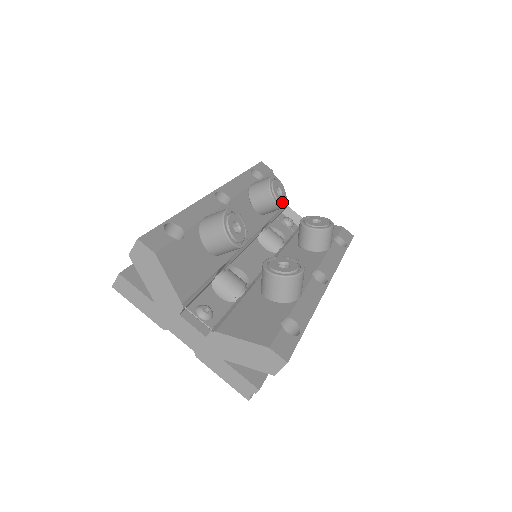
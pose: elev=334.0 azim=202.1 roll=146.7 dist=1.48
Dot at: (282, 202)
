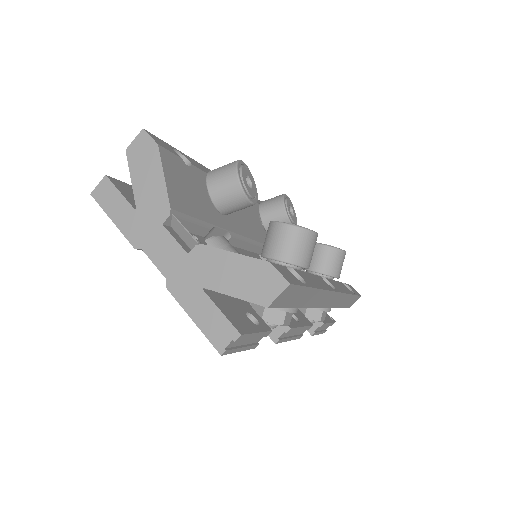
Dot at: (293, 221)
